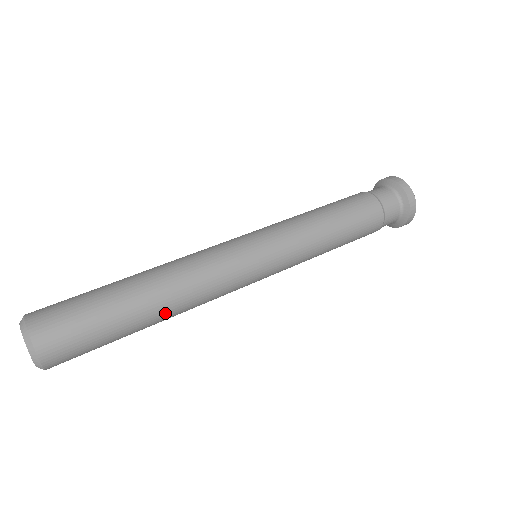
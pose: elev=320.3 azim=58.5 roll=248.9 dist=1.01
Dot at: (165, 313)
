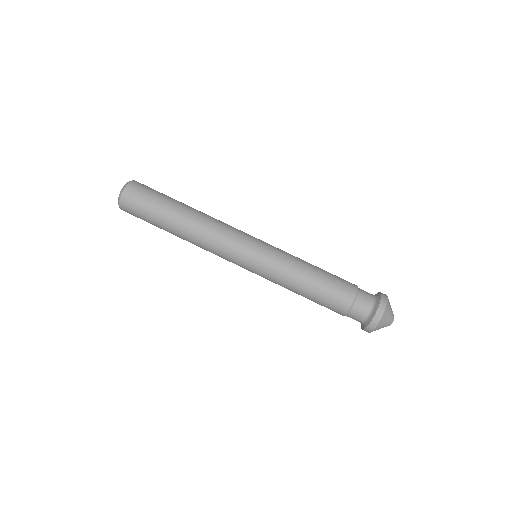
Dot at: (184, 239)
